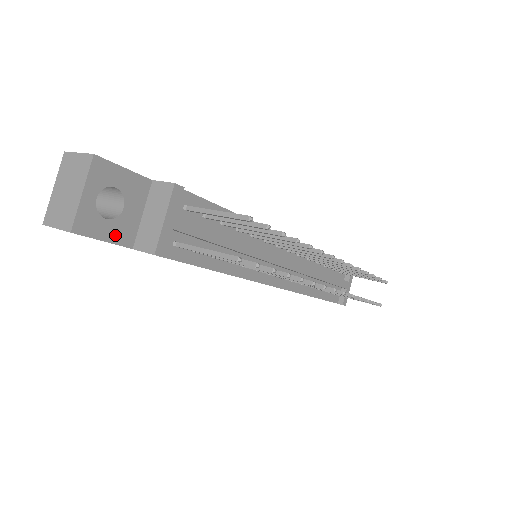
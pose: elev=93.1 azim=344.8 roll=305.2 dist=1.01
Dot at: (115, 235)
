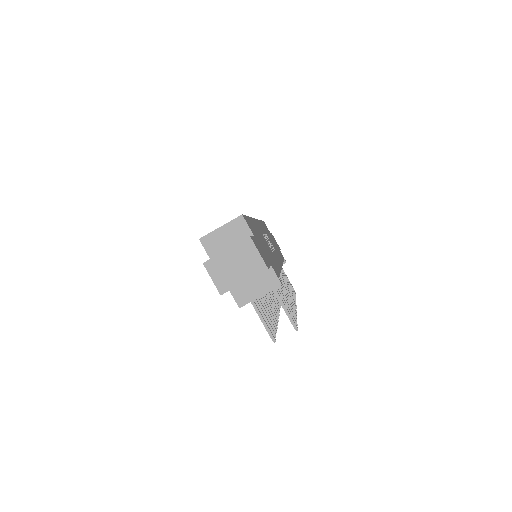
Dot at: occluded
